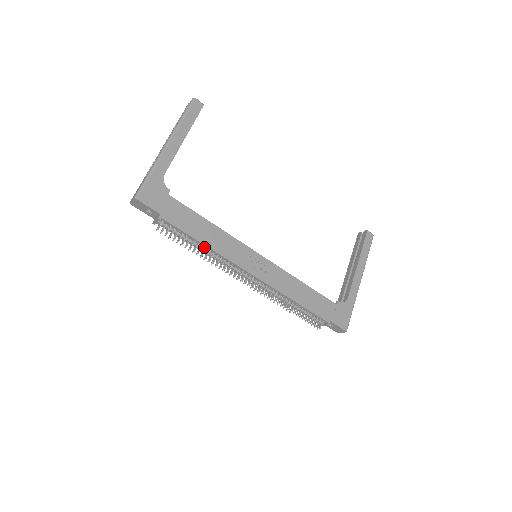
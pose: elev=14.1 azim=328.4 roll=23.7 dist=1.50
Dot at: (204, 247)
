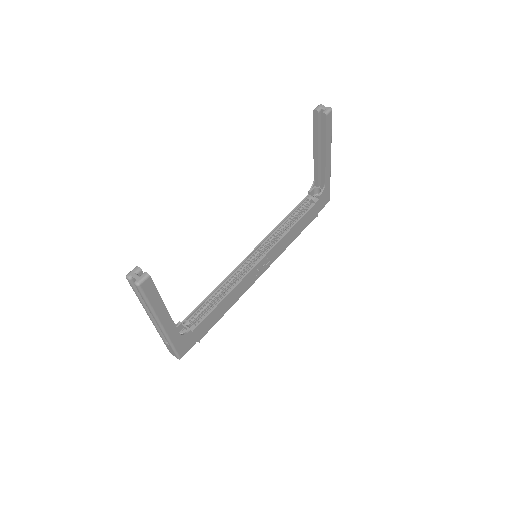
Dot at: occluded
